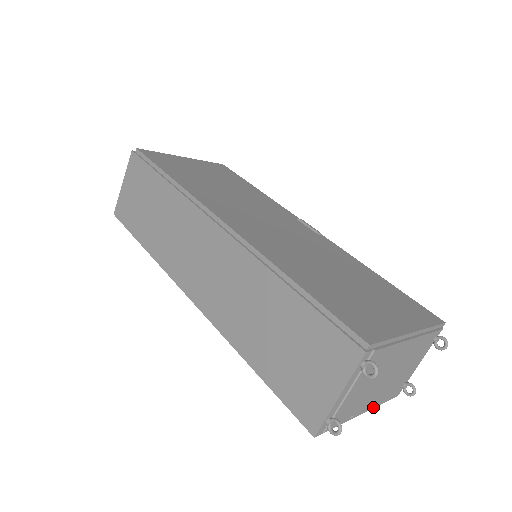
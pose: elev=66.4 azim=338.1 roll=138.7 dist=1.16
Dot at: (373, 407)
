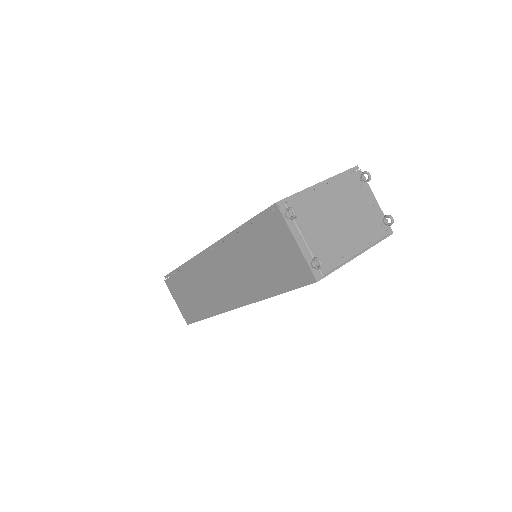
Dot at: (366, 247)
